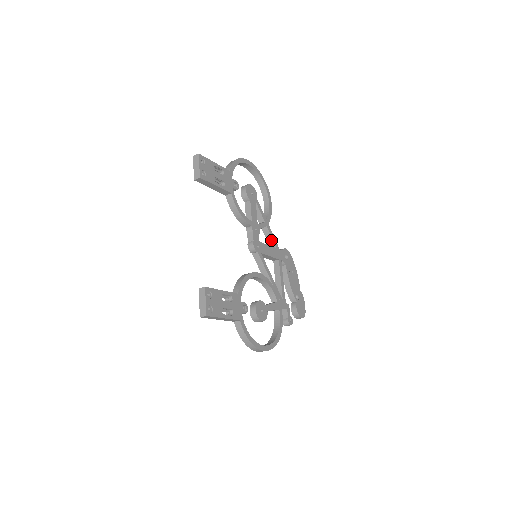
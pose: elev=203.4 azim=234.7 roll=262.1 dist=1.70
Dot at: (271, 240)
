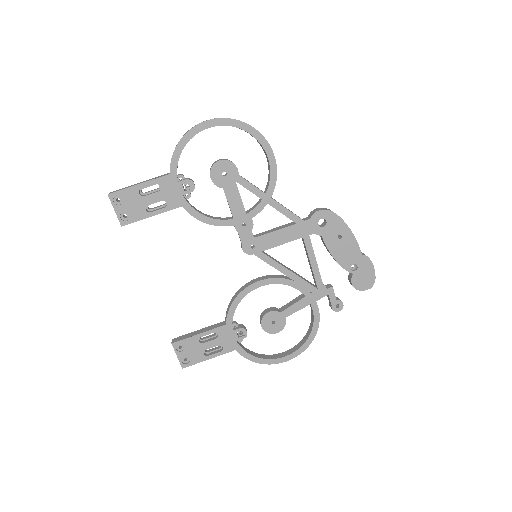
Dot at: occluded
